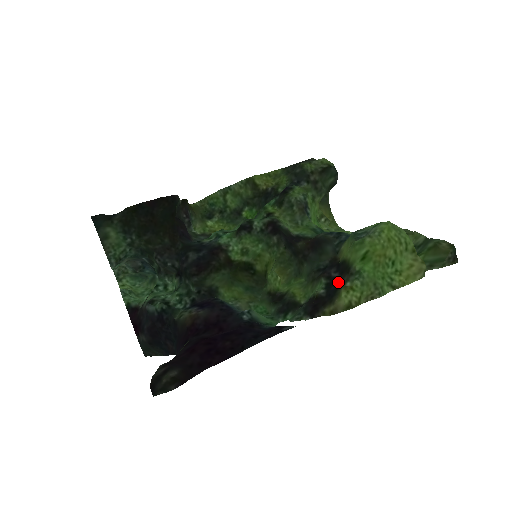
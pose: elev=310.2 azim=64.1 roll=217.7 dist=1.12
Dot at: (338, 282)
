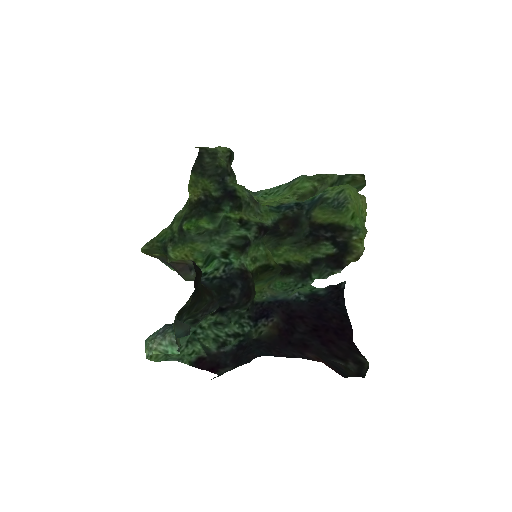
Dot at: (339, 239)
